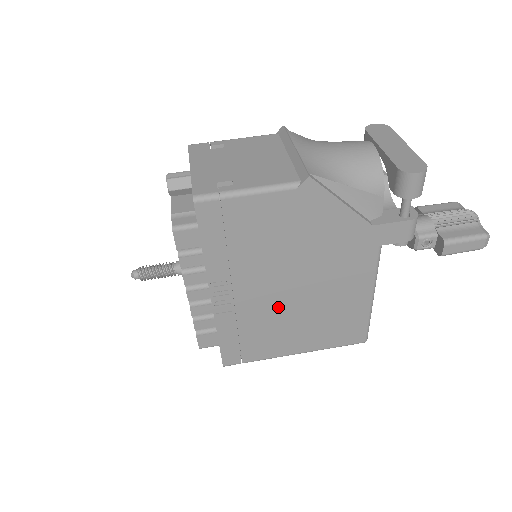
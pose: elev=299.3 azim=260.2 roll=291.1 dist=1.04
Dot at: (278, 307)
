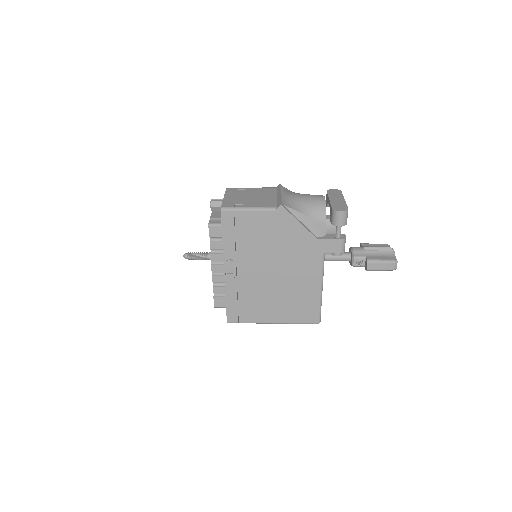
Dot at: (263, 285)
